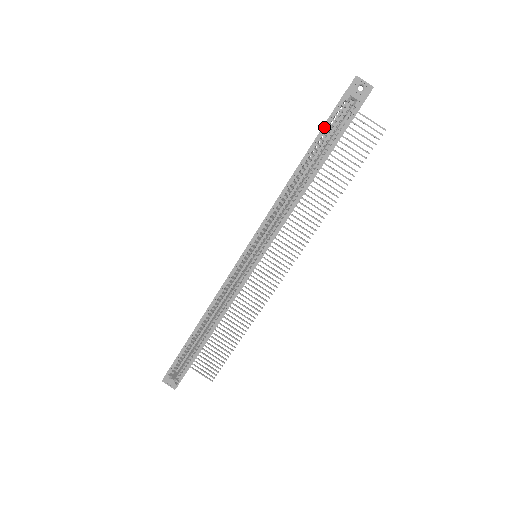
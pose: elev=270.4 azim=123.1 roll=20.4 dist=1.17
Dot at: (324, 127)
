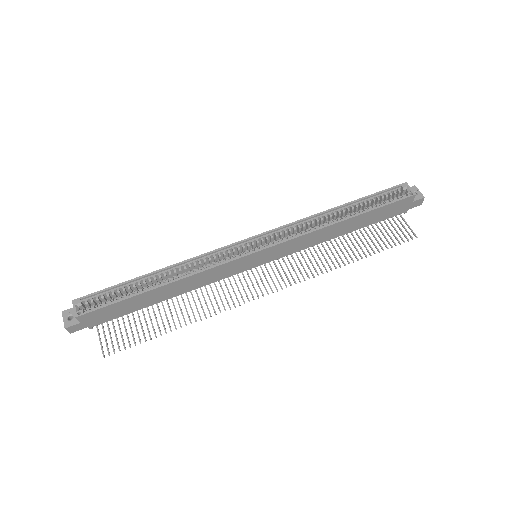
Dot at: (377, 193)
